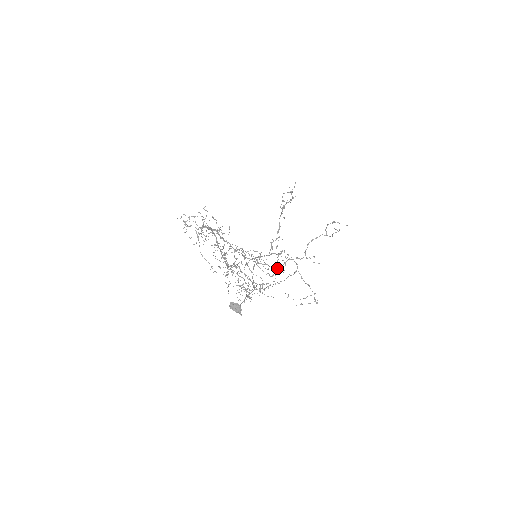
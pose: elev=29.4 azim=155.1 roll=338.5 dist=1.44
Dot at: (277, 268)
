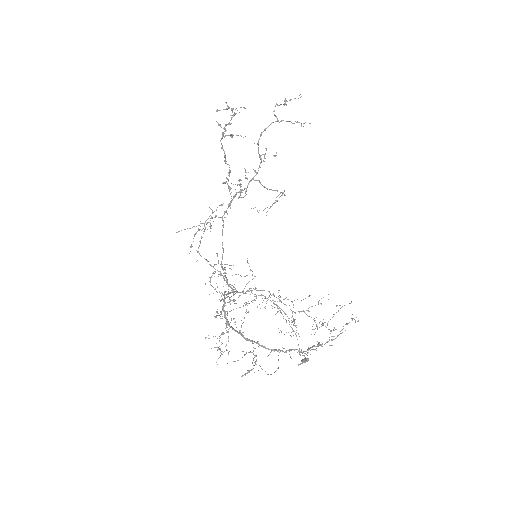
Dot at: occluded
